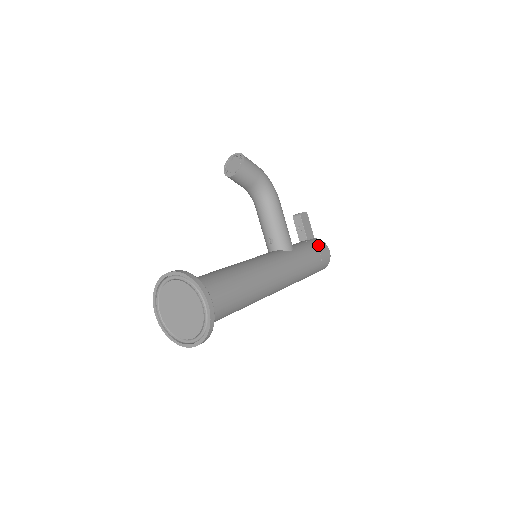
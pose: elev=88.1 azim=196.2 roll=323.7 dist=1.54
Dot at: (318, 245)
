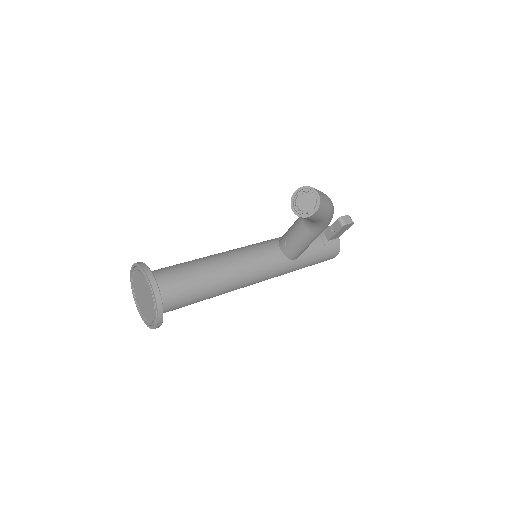
Dot at: (329, 253)
